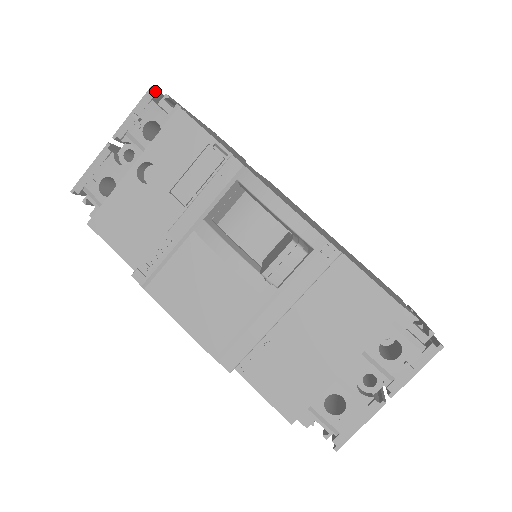
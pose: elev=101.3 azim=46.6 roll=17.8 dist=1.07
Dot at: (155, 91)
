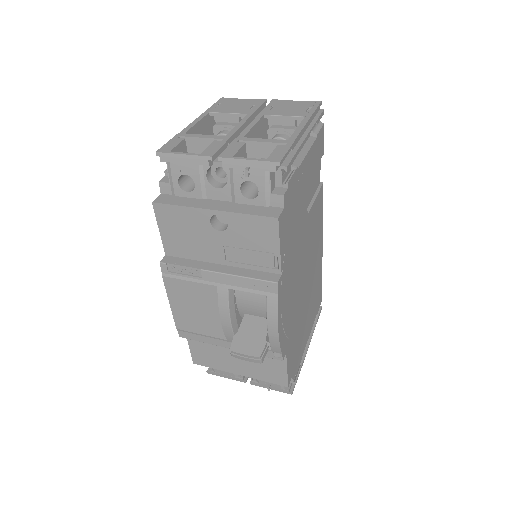
Dot at: (280, 163)
